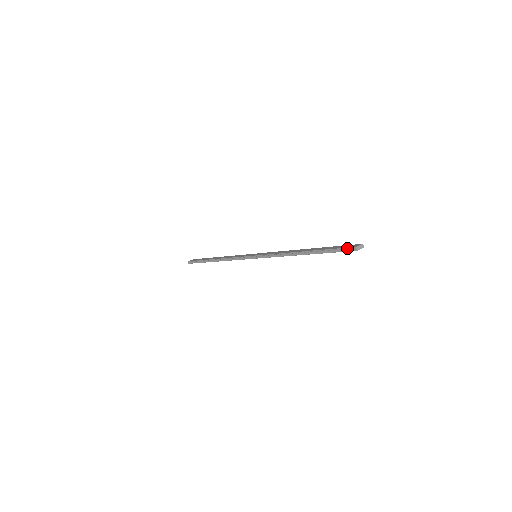
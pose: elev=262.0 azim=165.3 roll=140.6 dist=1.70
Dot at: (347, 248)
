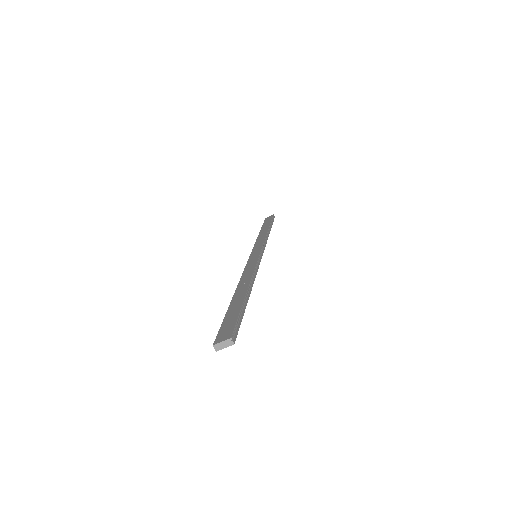
Dot at: (217, 336)
